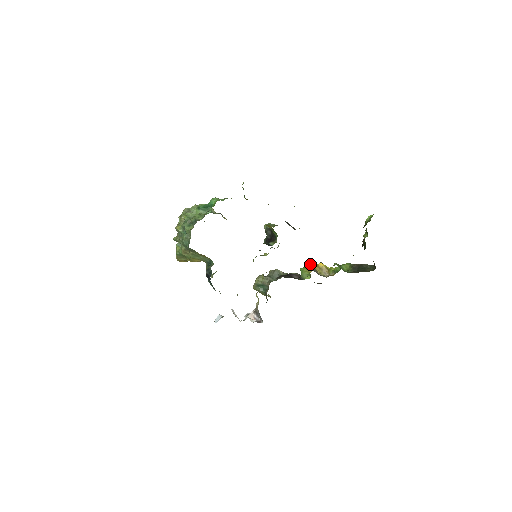
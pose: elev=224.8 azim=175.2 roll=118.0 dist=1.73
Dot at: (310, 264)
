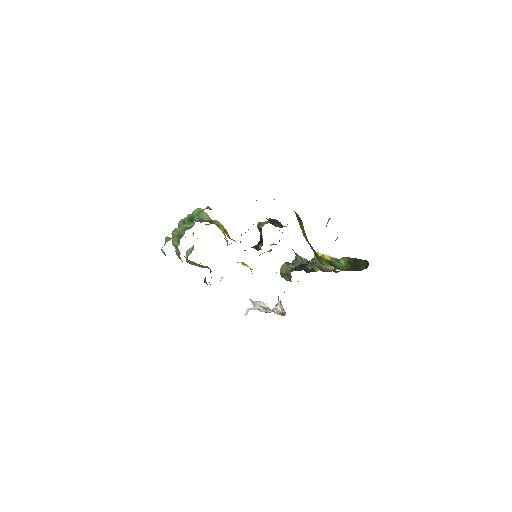
Dot at: (315, 257)
